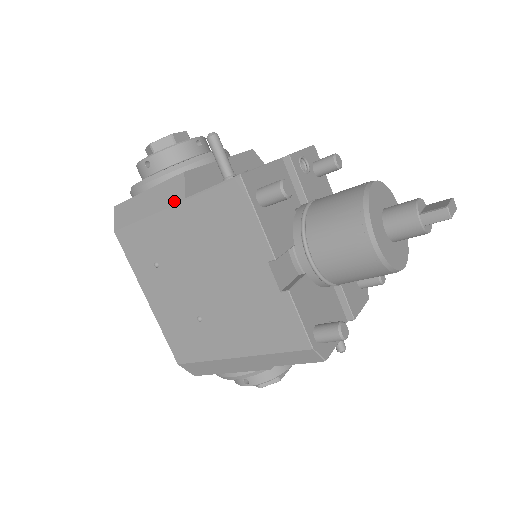
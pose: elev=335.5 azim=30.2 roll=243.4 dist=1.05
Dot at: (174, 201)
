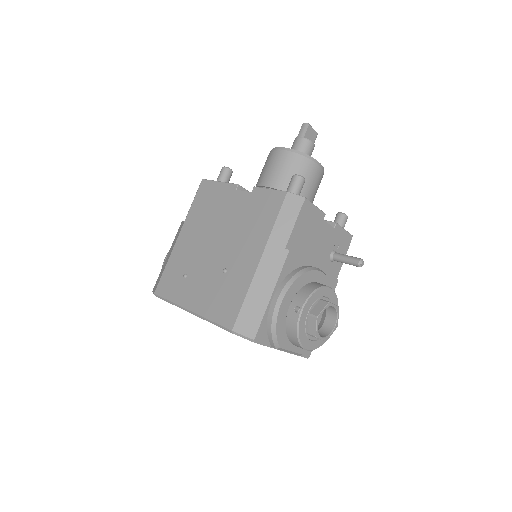
Dot at: (180, 231)
